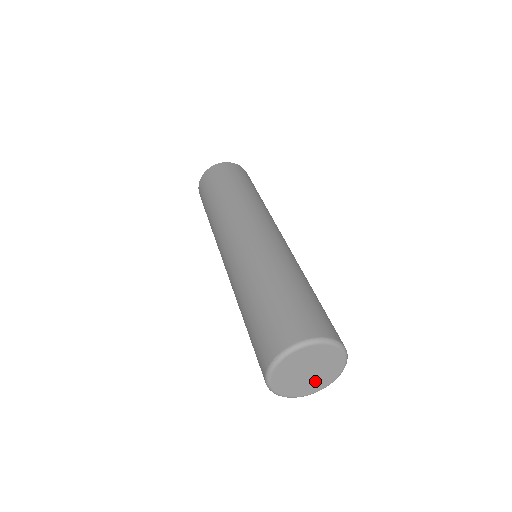
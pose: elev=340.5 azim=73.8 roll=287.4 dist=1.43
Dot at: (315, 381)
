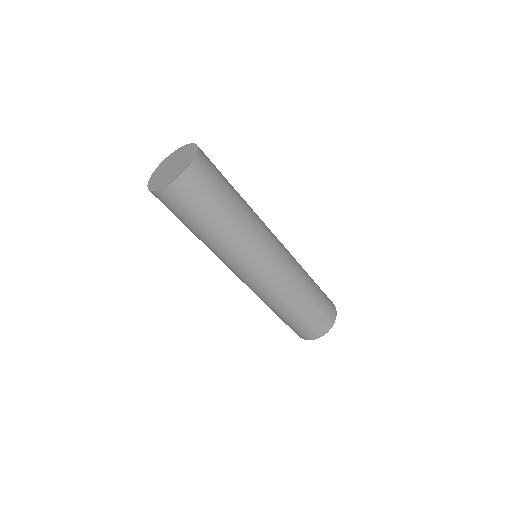
Dot at: occluded
